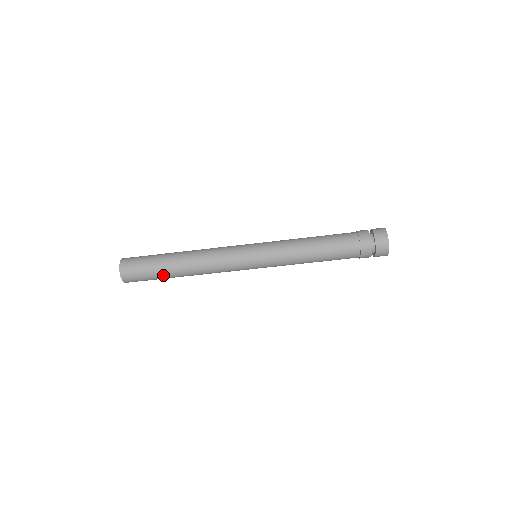
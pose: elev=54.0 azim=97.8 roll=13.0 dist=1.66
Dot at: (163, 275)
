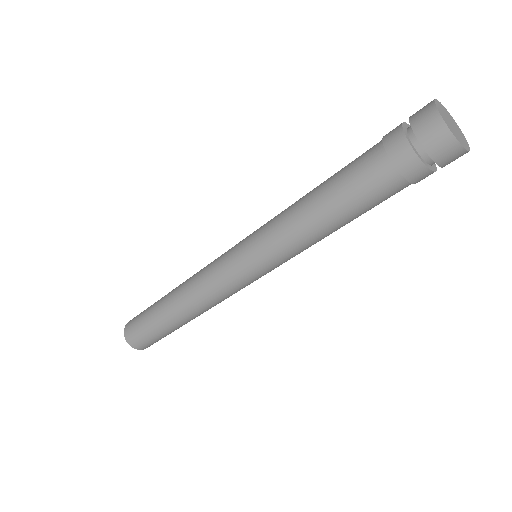
Dot at: (164, 327)
